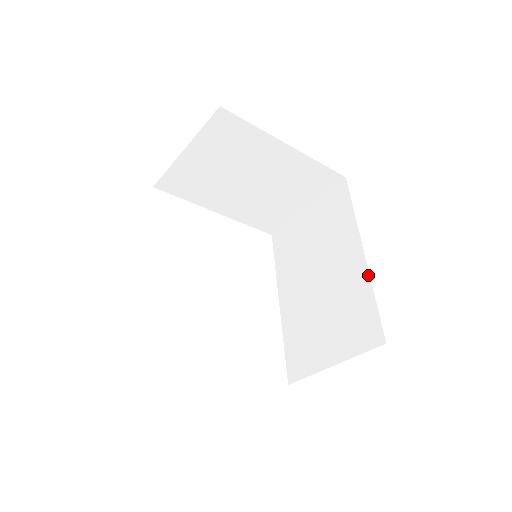
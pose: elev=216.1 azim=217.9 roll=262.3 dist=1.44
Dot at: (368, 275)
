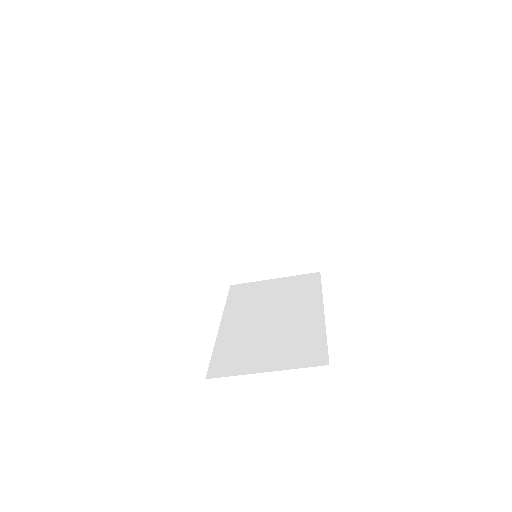
Dot at: (324, 324)
